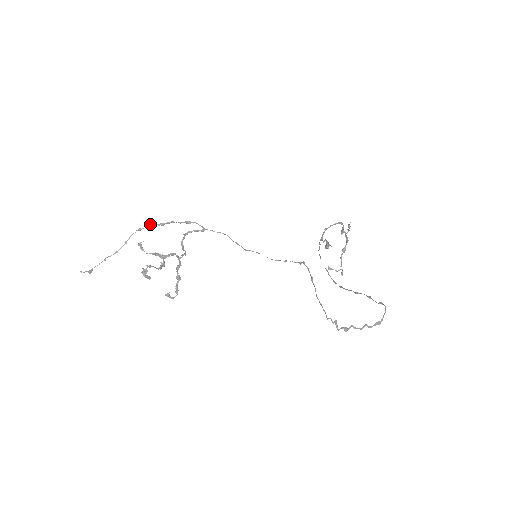
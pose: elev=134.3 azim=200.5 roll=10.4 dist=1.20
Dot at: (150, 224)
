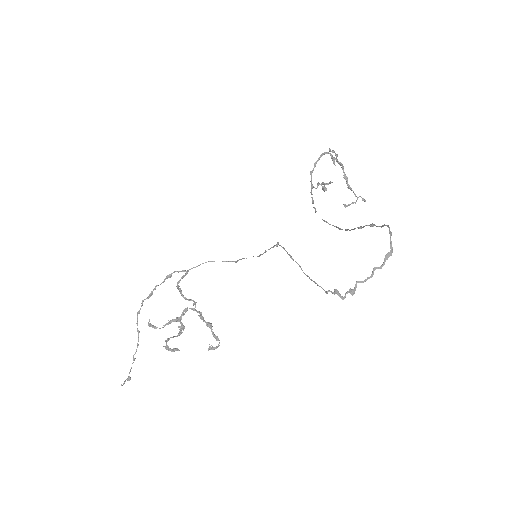
Dot at: occluded
